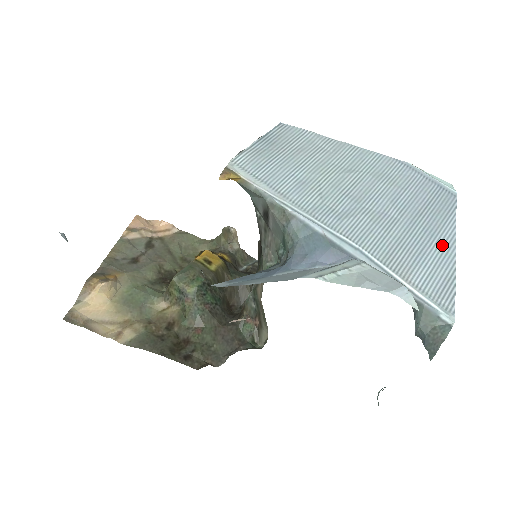
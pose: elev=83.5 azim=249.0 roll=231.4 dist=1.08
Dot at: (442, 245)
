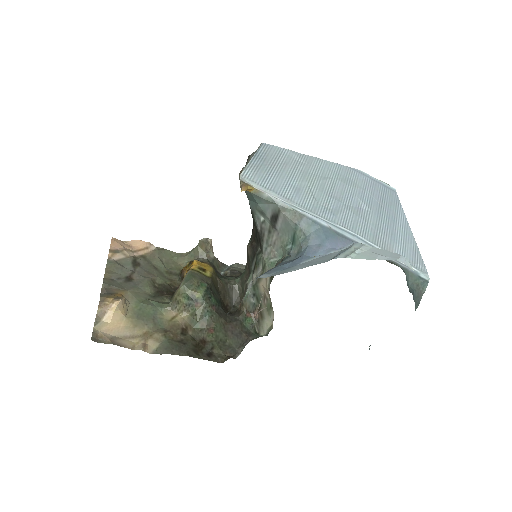
Dot at: (402, 227)
